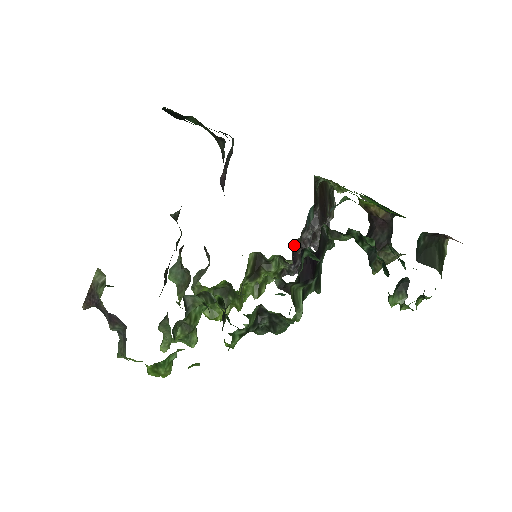
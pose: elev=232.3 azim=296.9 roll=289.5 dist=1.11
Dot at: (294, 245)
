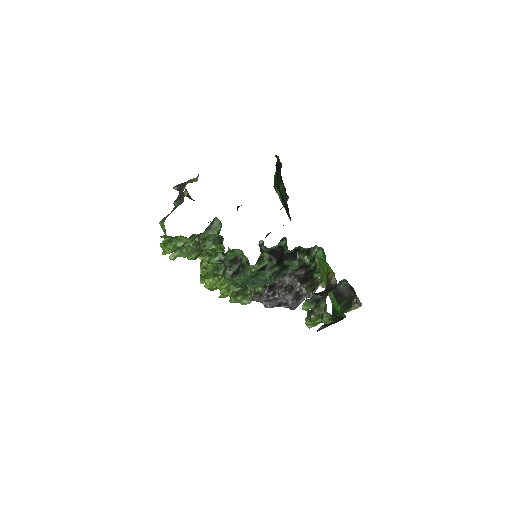
Dot at: (276, 283)
